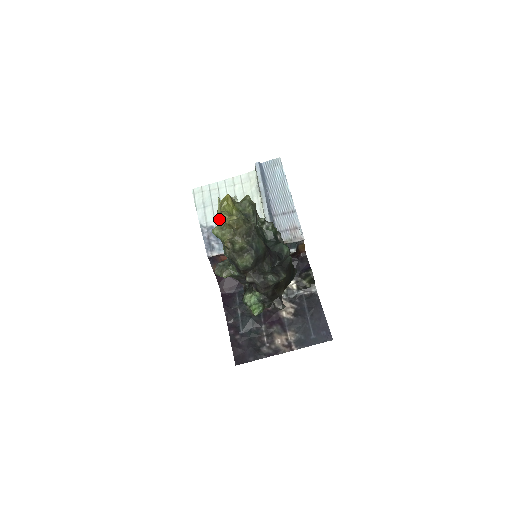
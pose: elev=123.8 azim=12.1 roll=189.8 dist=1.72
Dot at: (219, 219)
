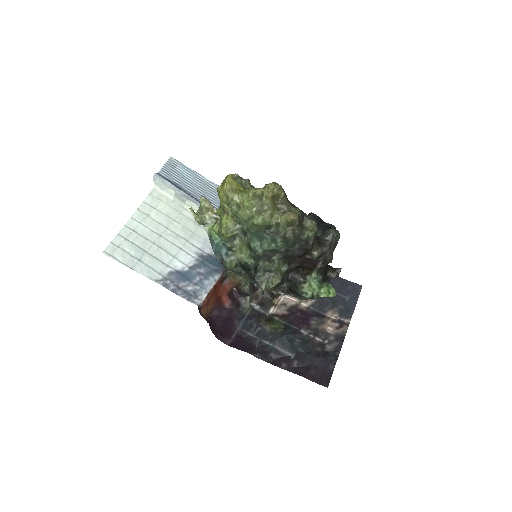
Dot at: (252, 202)
